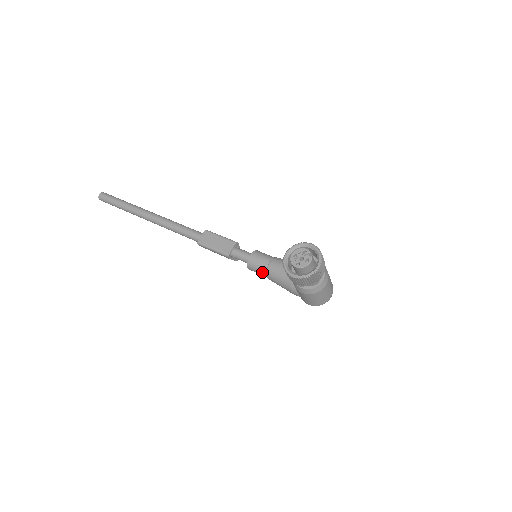
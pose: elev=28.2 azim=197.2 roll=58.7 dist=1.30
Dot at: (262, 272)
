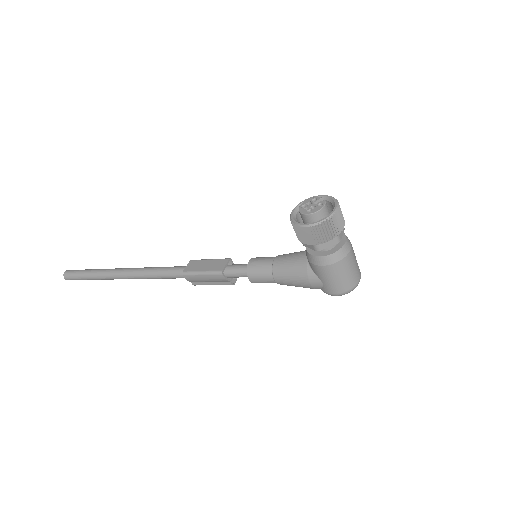
Dot at: (267, 274)
